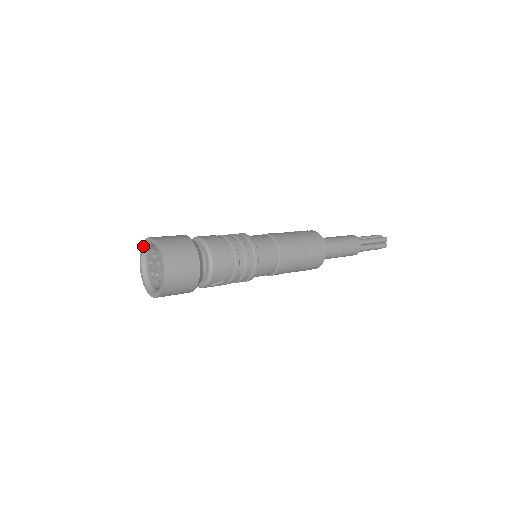
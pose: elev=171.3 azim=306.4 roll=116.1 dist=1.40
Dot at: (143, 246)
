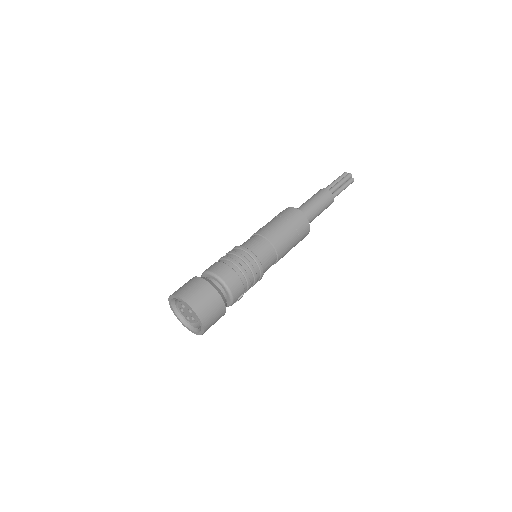
Dot at: (170, 301)
